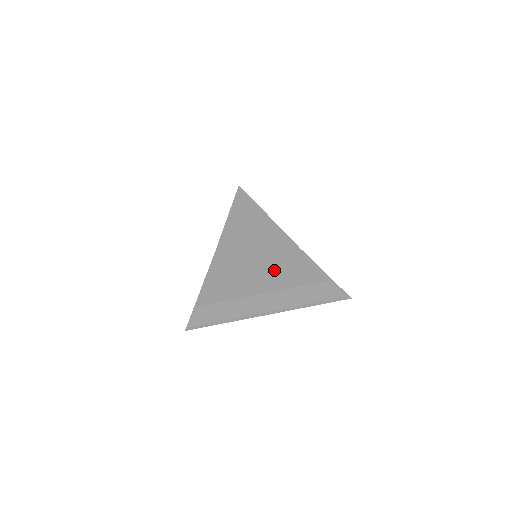
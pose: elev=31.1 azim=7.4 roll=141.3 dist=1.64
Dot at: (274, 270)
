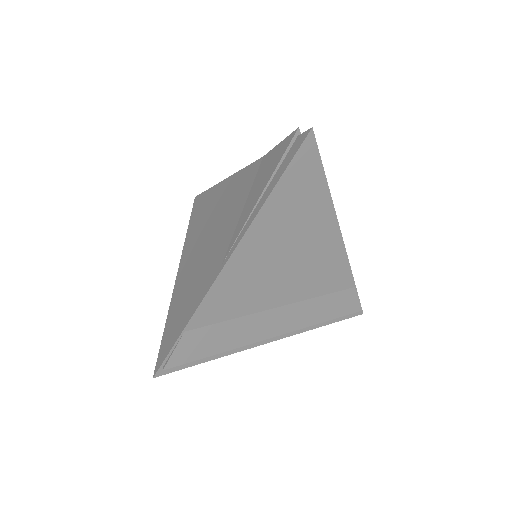
Dot at: (304, 269)
